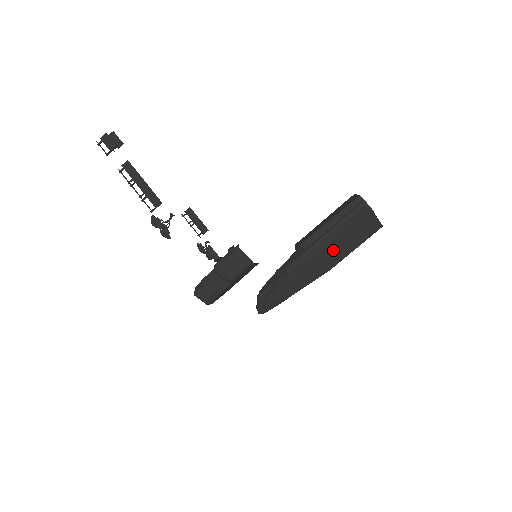
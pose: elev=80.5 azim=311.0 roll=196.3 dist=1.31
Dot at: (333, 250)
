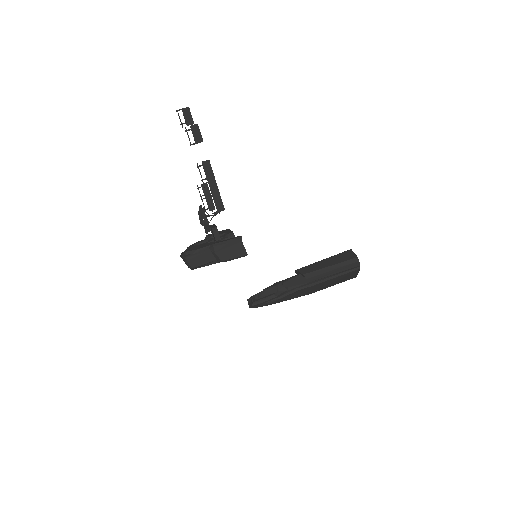
Dot at: (322, 285)
